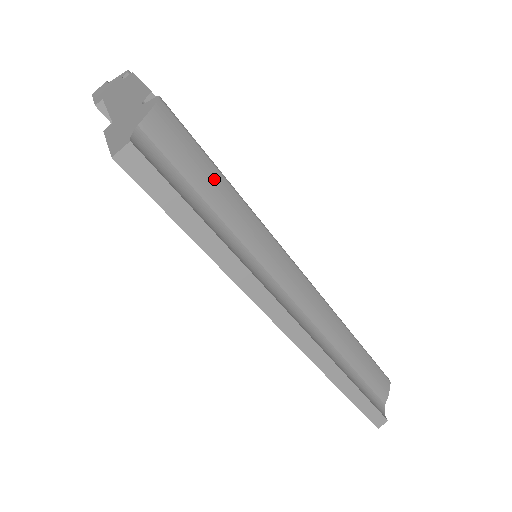
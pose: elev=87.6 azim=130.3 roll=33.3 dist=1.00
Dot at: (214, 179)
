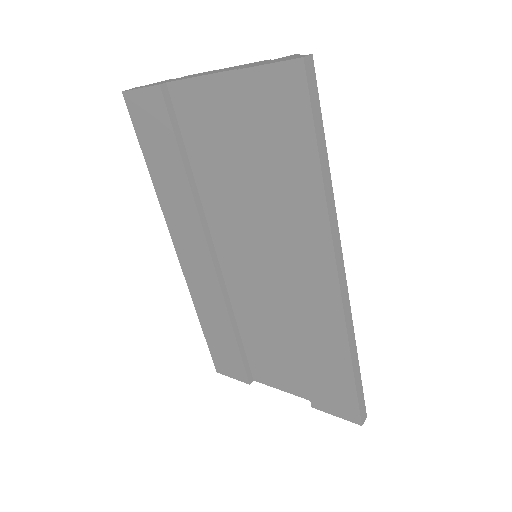
Dot at: occluded
